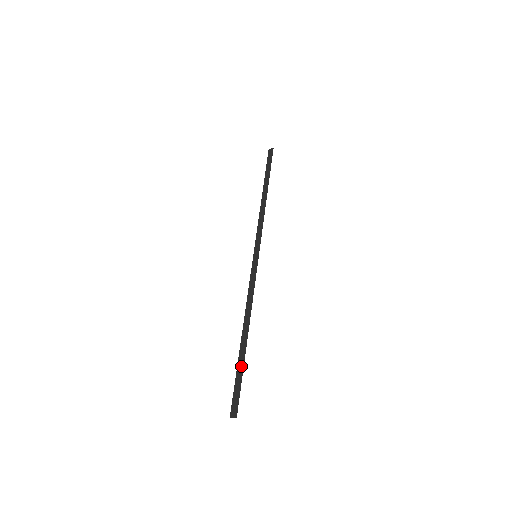
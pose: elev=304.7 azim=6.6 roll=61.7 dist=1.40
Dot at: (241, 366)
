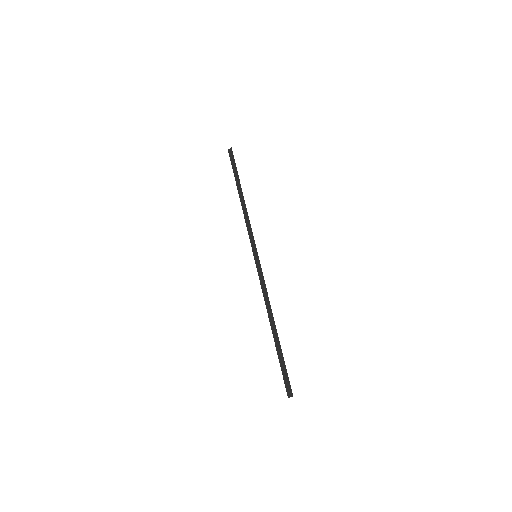
Dot at: (280, 354)
